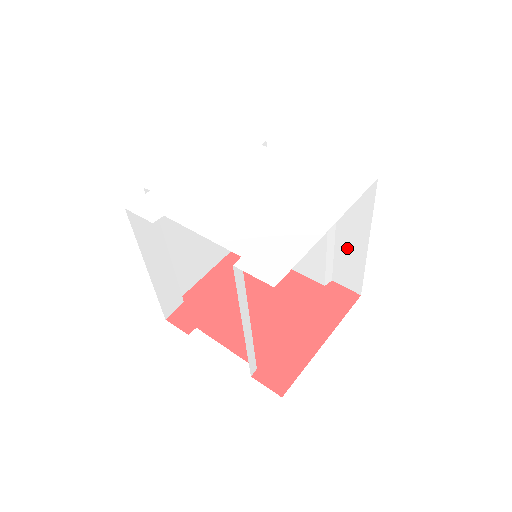
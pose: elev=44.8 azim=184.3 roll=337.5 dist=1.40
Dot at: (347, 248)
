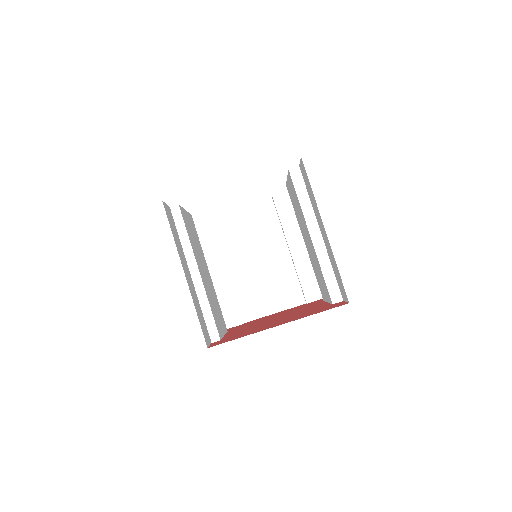
Dot at: (328, 248)
